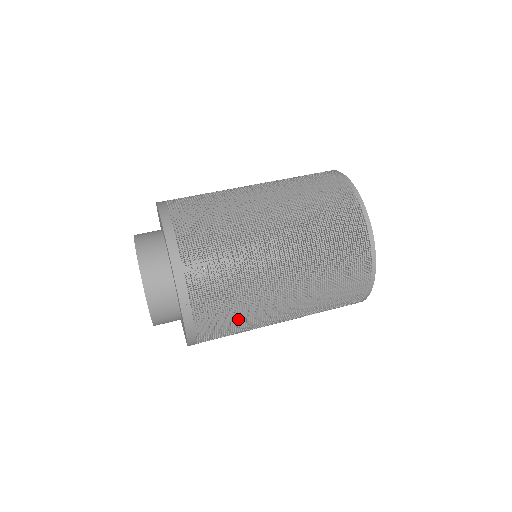
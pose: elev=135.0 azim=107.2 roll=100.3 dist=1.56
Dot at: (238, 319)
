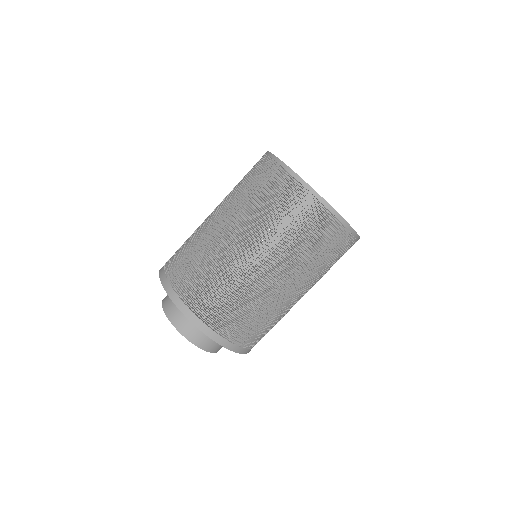
Dot at: occluded
